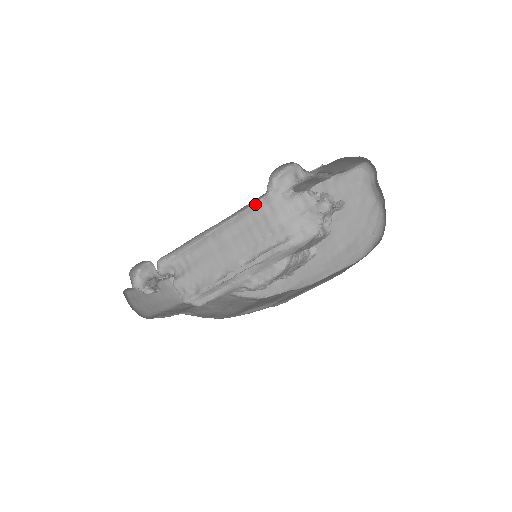
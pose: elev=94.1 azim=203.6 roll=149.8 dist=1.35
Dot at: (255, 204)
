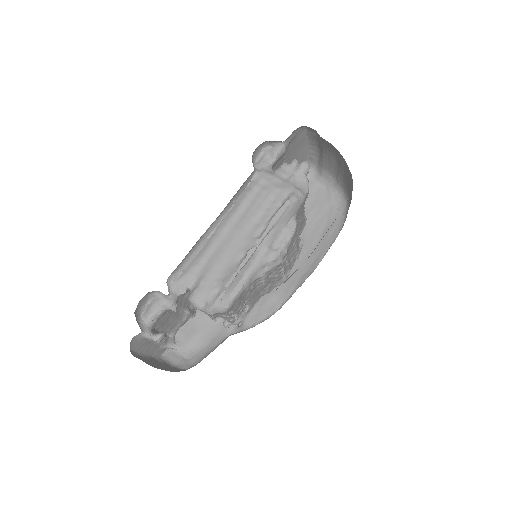
Dot at: (247, 188)
